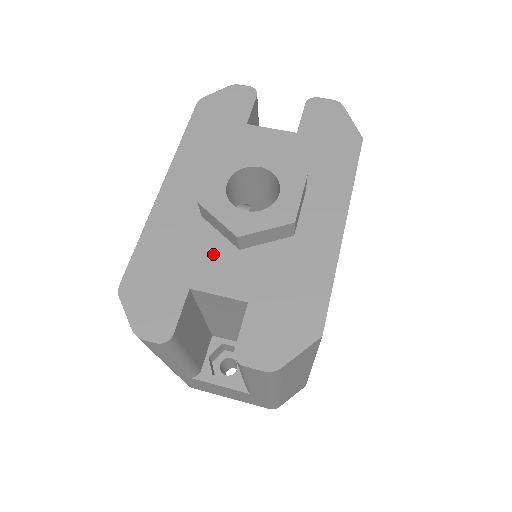
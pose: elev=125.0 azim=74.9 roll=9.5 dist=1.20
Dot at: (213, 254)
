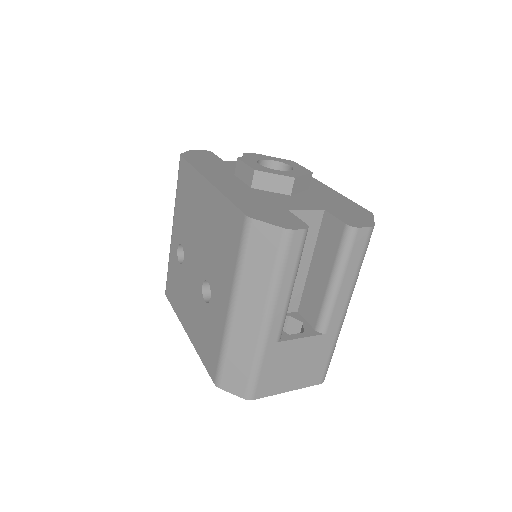
Dot at: (280, 198)
